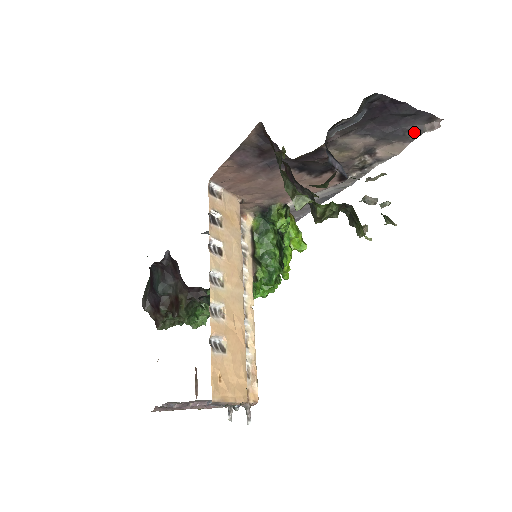
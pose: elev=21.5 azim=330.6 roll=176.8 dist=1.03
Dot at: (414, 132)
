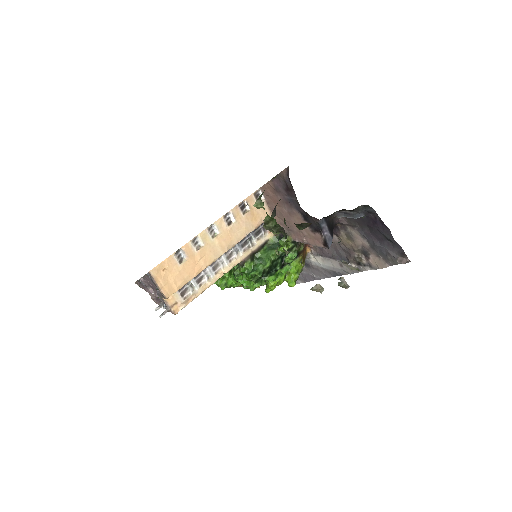
Dot at: (393, 258)
